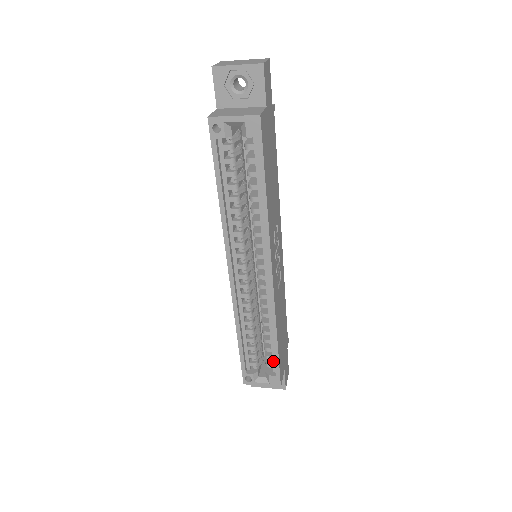
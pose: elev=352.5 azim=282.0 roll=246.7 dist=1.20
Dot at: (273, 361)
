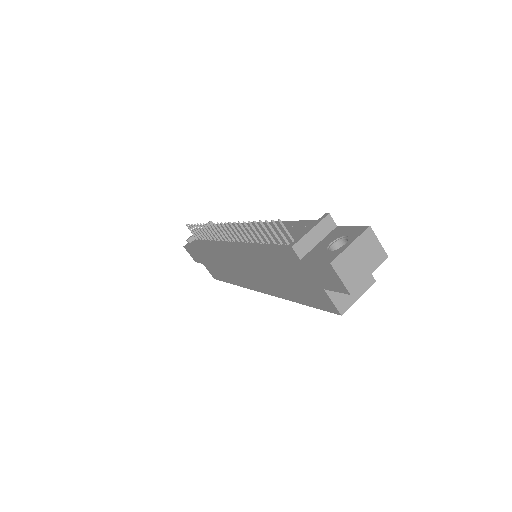
Dot at: occluded
